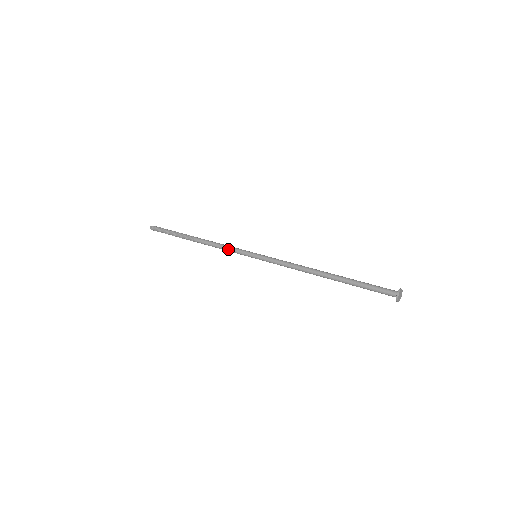
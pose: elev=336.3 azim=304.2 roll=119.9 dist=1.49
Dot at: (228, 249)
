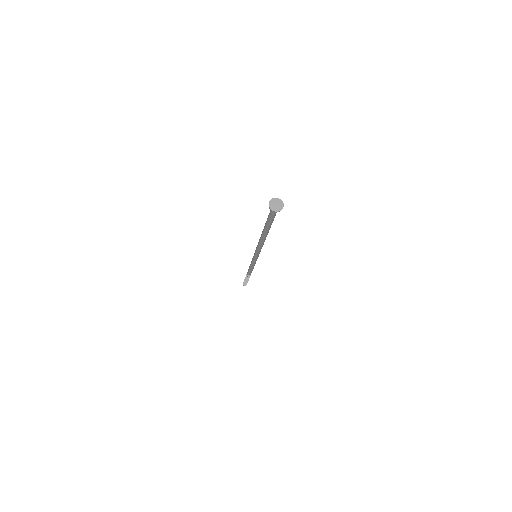
Dot at: occluded
